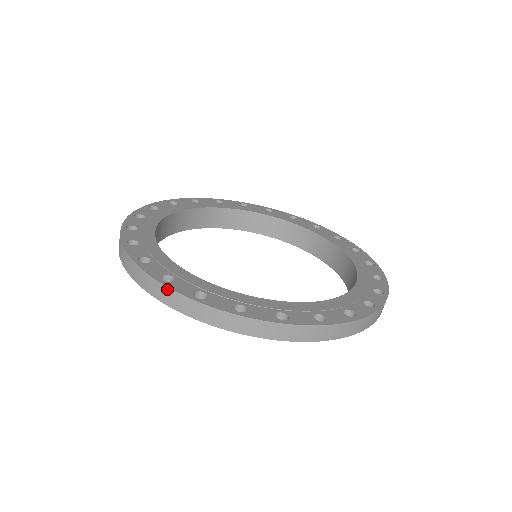
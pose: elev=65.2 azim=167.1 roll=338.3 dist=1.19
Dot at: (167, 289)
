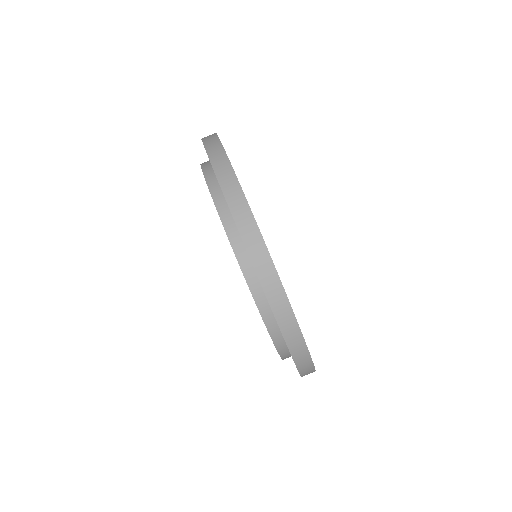
Dot at: (283, 292)
